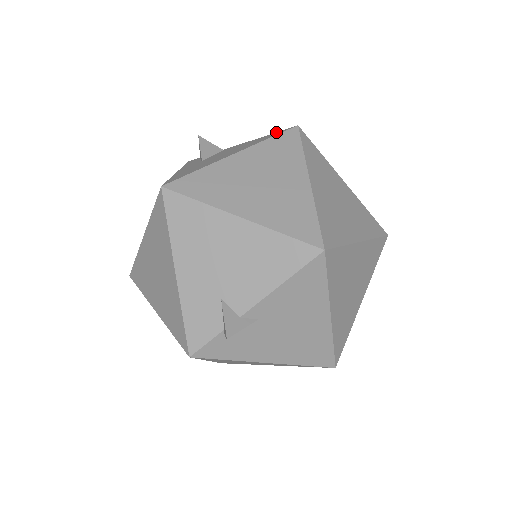
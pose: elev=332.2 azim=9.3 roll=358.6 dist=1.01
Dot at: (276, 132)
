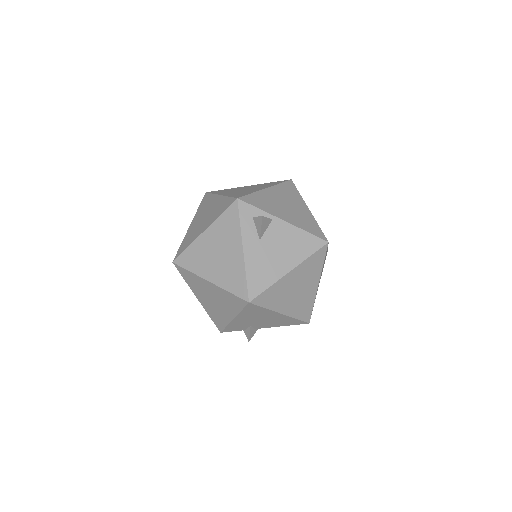
Dot at: (314, 236)
